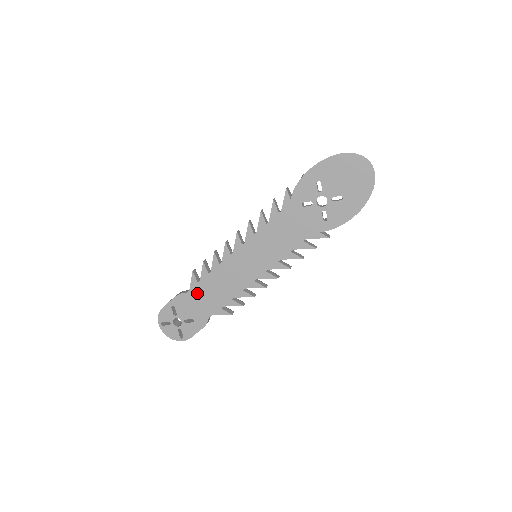
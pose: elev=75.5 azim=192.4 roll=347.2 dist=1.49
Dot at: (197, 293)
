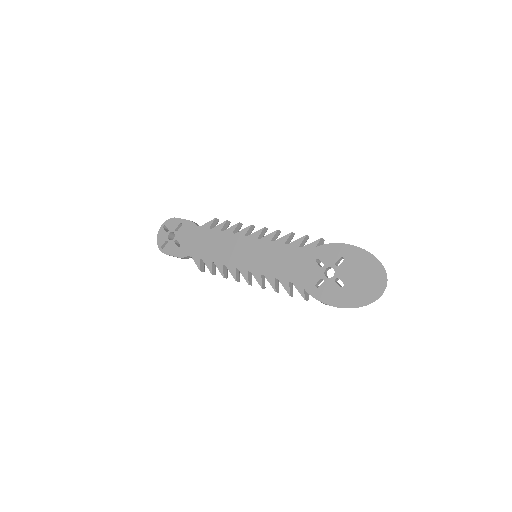
Dot at: (201, 233)
